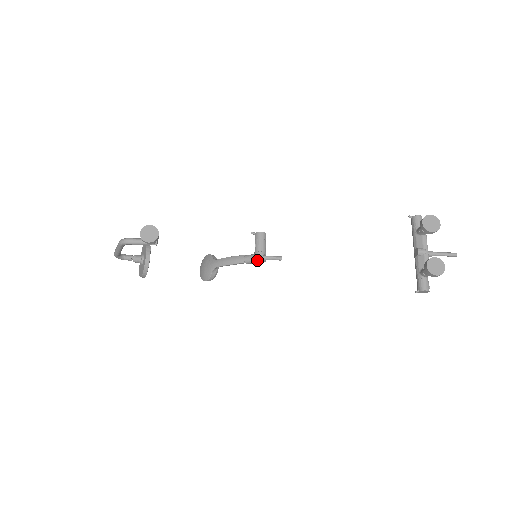
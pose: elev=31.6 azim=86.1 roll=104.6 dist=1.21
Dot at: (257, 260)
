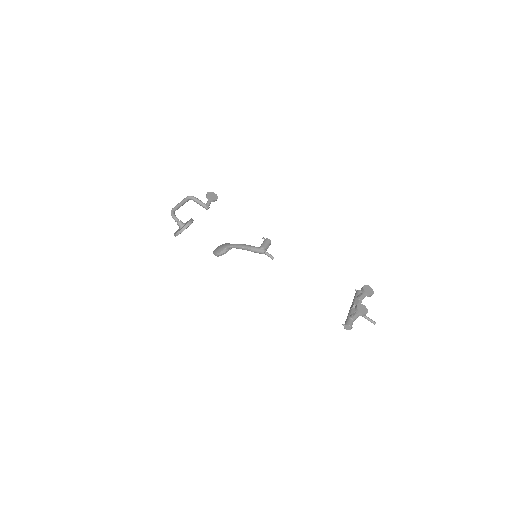
Dot at: (260, 250)
